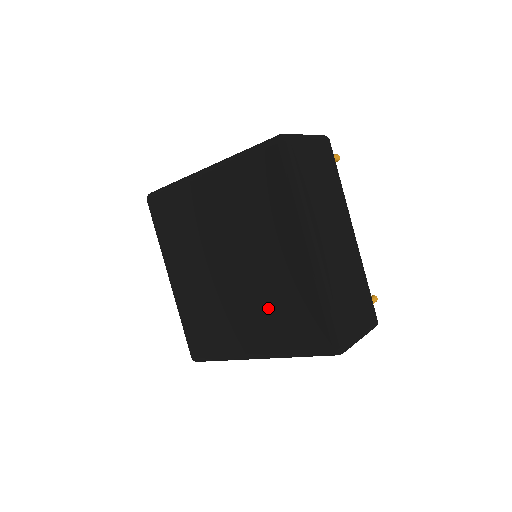
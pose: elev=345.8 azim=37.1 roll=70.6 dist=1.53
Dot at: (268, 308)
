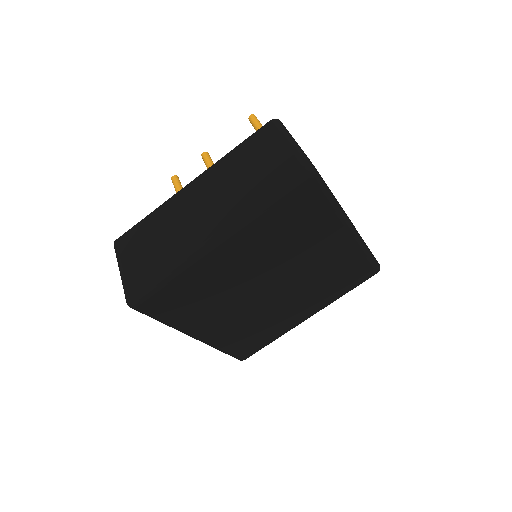
Dot at: (318, 287)
